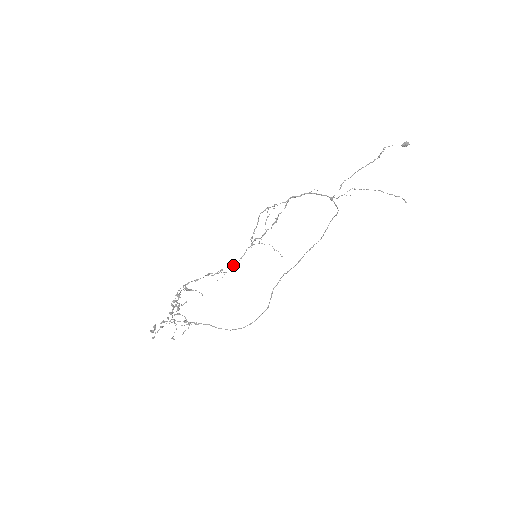
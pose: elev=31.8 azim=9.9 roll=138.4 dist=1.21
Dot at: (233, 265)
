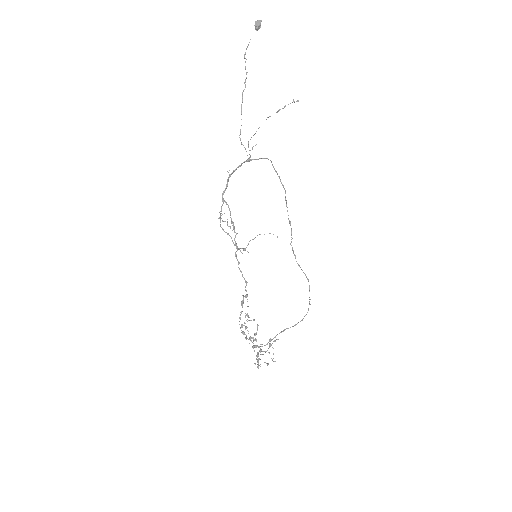
Dot at: occluded
